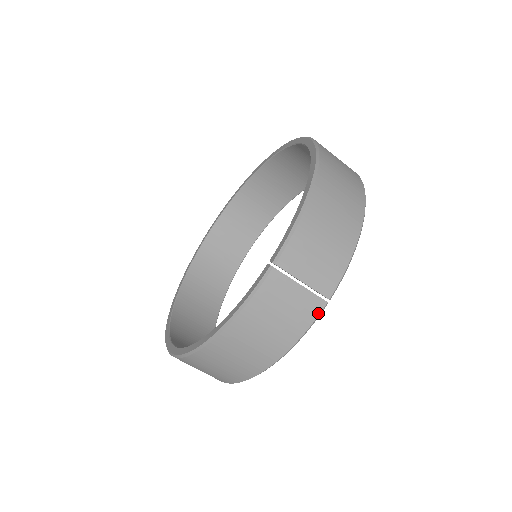
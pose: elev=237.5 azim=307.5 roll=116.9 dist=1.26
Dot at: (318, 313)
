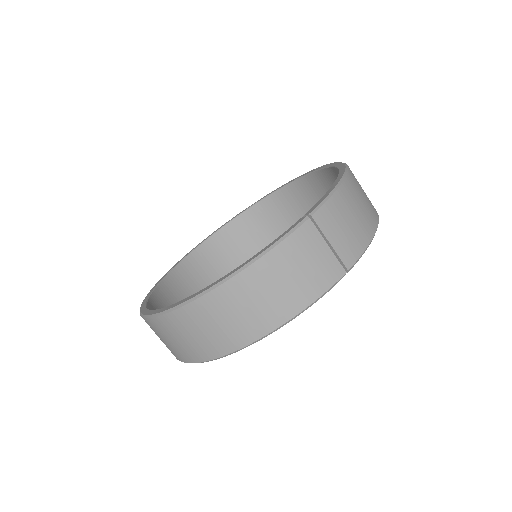
Dot at: (336, 280)
